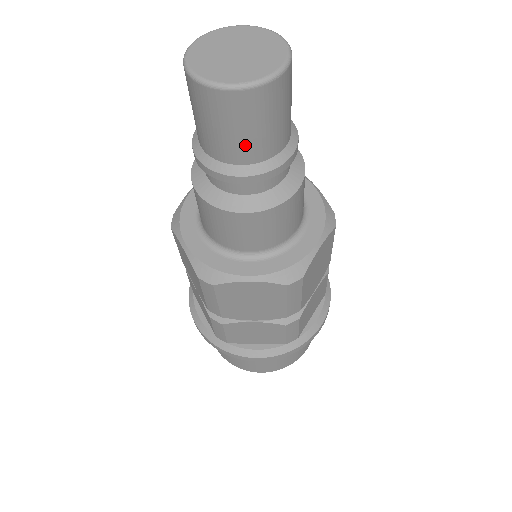
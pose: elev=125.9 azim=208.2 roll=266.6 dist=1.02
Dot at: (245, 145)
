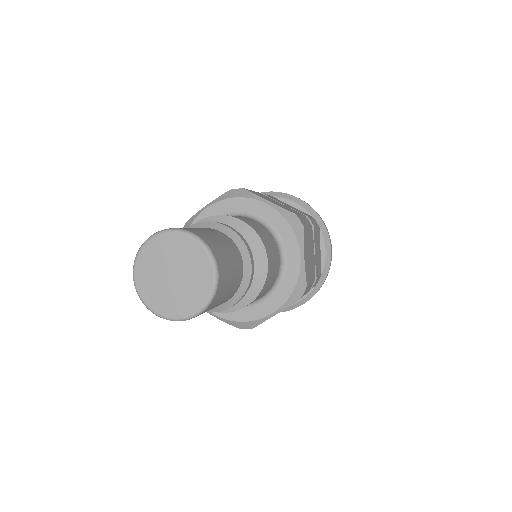
Dot at: (222, 303)
